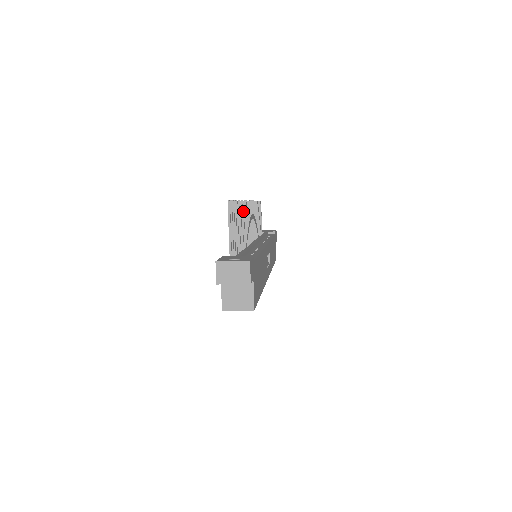
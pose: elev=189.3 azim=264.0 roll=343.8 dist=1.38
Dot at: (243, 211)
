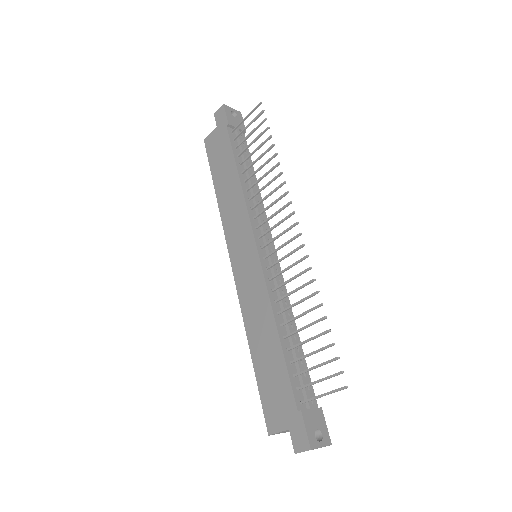
Dot at: (306, 285)
